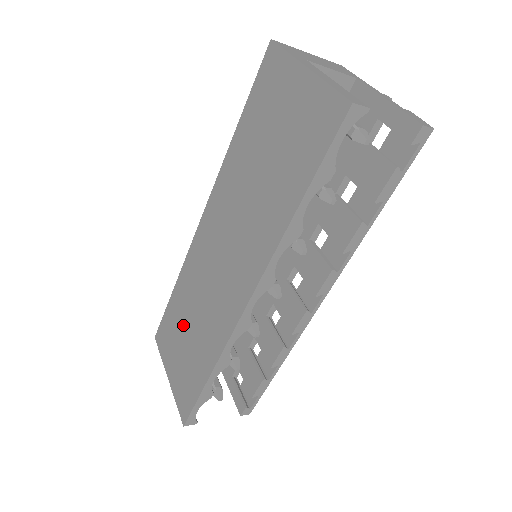
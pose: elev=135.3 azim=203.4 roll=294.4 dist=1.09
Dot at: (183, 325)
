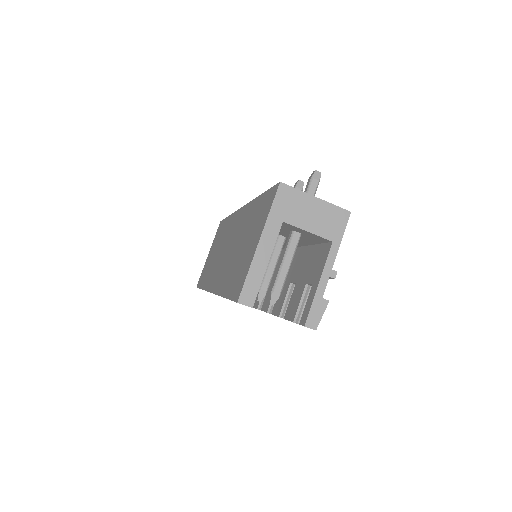
Dot at: occluded
